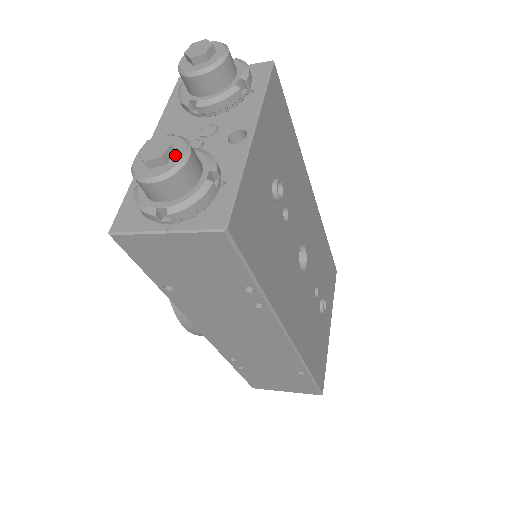
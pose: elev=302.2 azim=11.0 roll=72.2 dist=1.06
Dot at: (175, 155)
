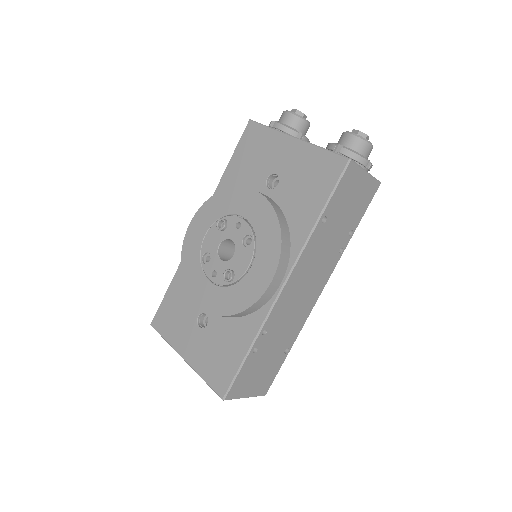
Dot at: occluded
